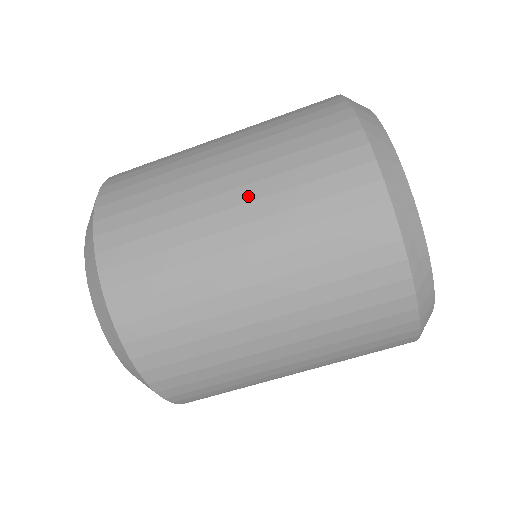
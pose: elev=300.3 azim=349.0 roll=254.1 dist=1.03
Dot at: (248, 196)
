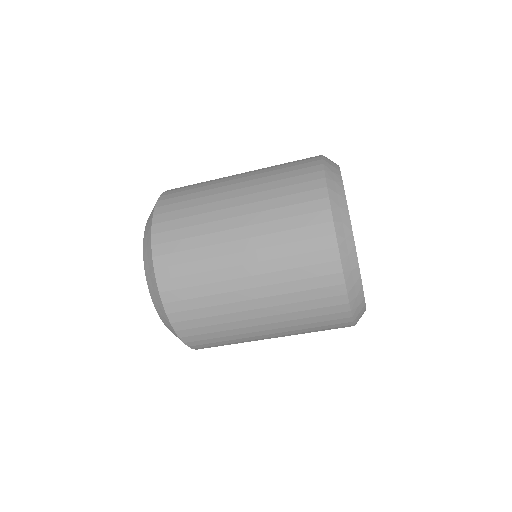
Dot at: (258, 270)
